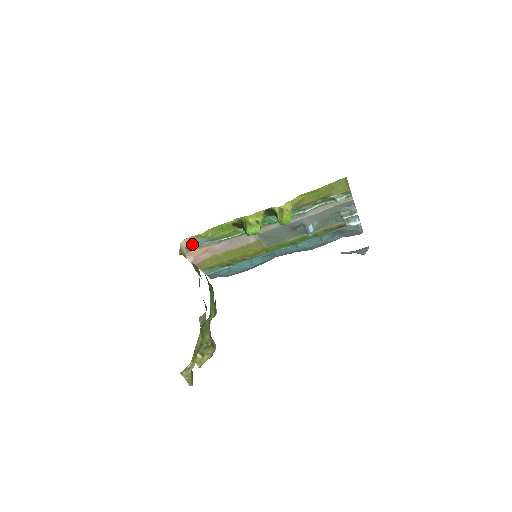
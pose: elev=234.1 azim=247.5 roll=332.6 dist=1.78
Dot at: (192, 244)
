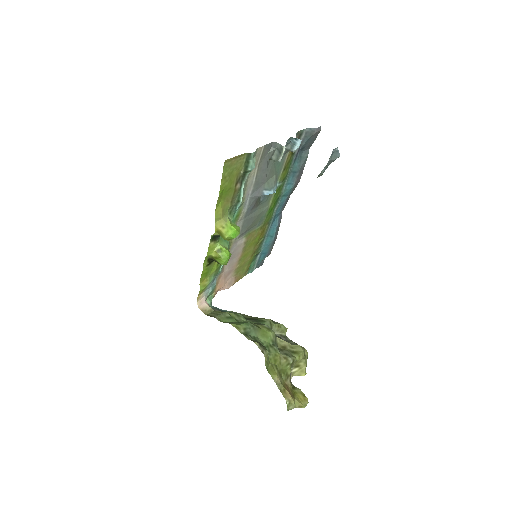
Dot at: (207, 293)
